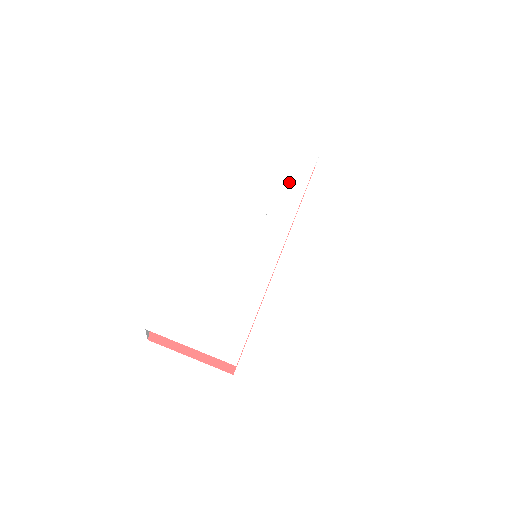
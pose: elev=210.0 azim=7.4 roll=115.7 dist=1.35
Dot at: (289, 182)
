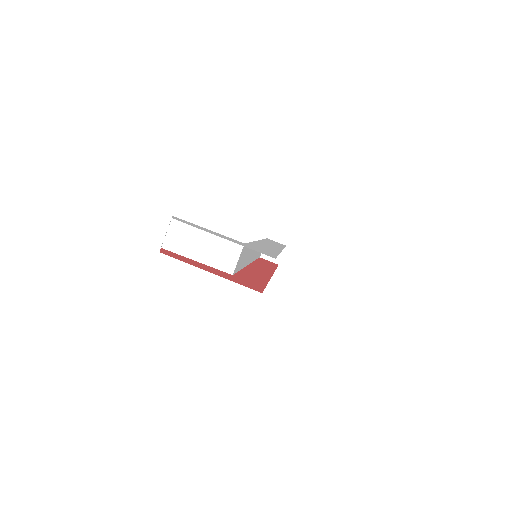
Dot at: occluded
